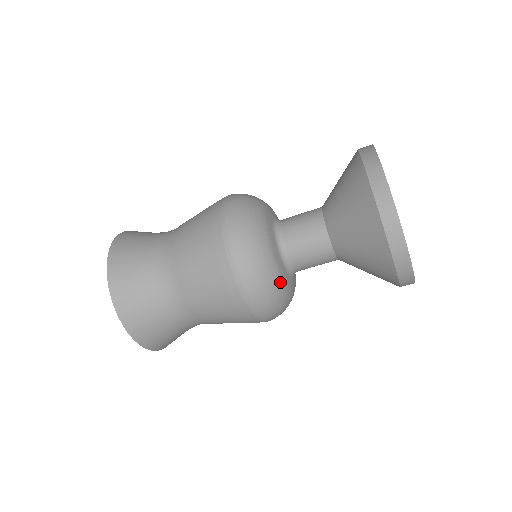
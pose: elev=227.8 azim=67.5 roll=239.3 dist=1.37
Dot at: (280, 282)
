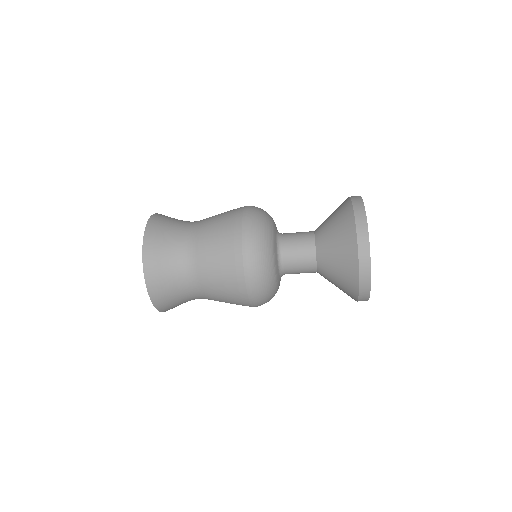
Dot at: occluded
